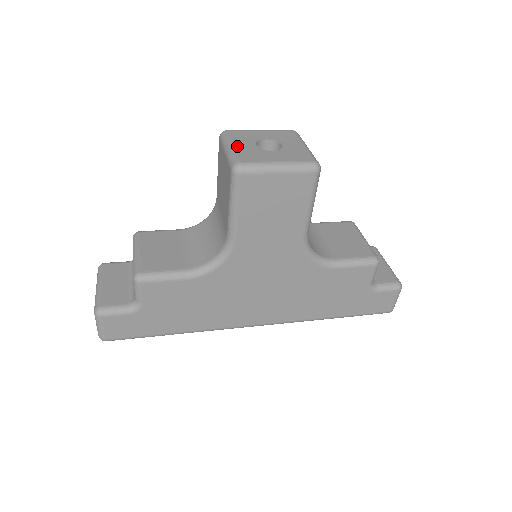
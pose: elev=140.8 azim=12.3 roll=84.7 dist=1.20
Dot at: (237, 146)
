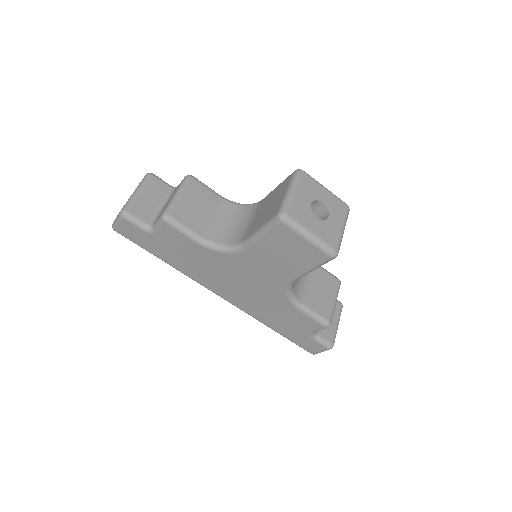
Dot at: (298, 195)
